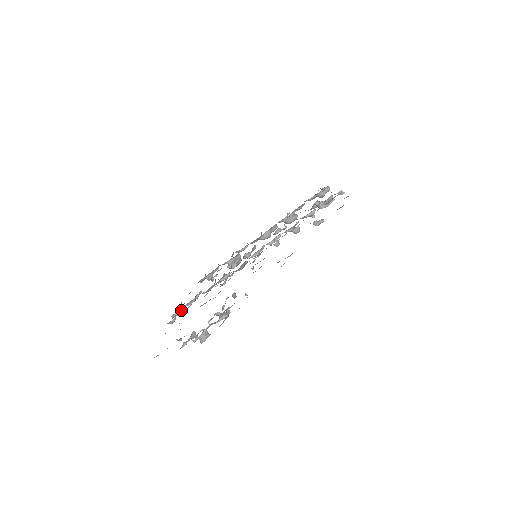
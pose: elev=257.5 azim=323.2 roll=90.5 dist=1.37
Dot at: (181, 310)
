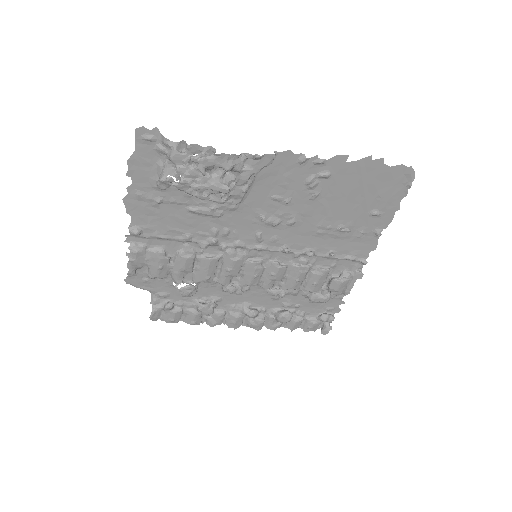
Dot at: (144, 250)
